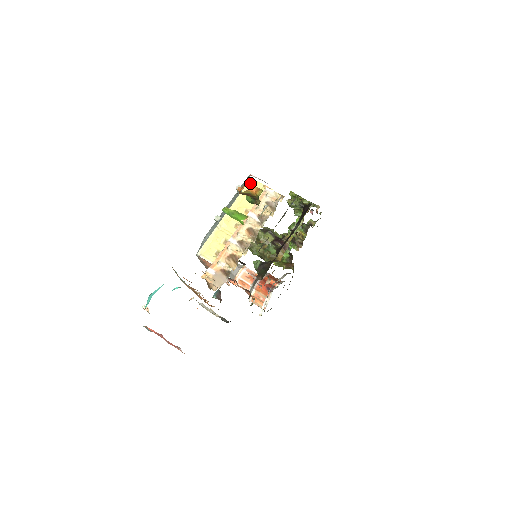
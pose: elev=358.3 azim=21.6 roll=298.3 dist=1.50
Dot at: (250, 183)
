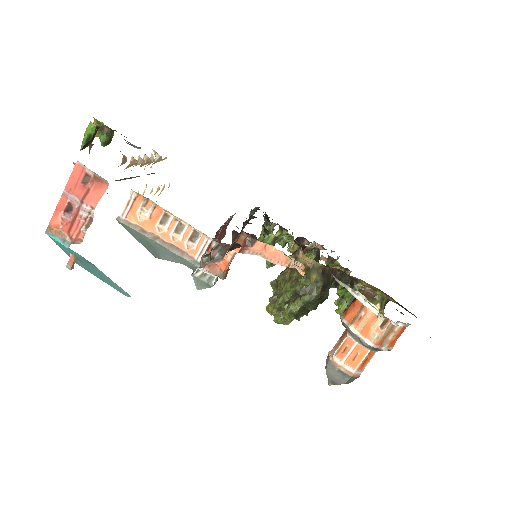
Dot at: occluded
